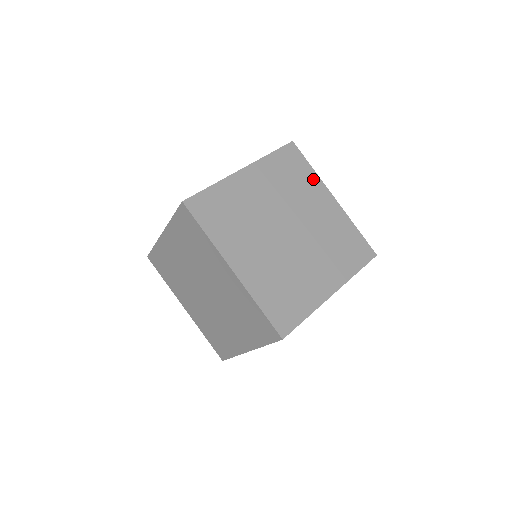
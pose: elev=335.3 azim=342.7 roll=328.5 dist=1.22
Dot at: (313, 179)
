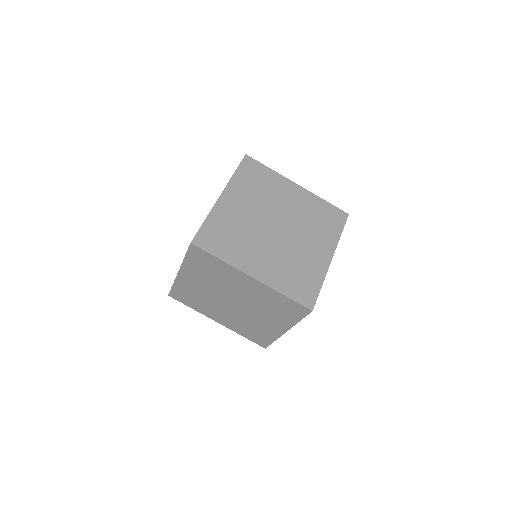
Dot at: (275, 177)
